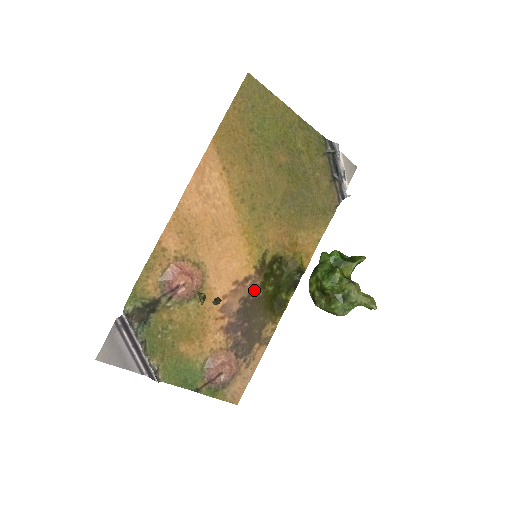
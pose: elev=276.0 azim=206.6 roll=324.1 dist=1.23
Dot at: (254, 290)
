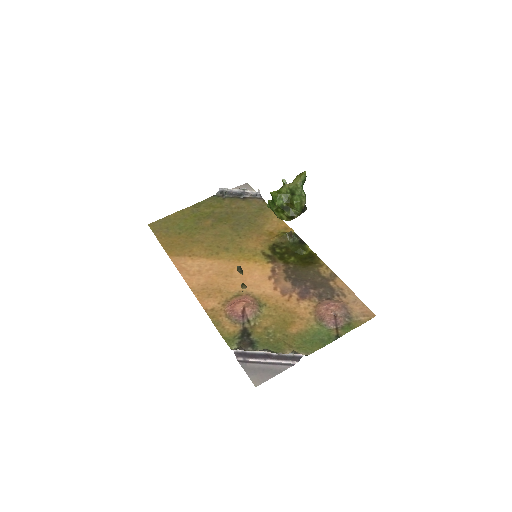
Dot at: (285, 269)
